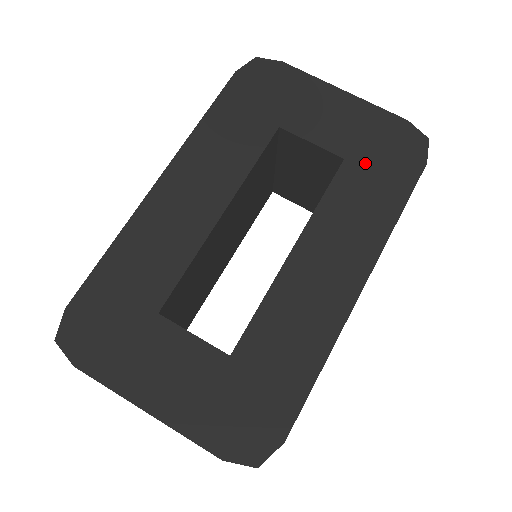
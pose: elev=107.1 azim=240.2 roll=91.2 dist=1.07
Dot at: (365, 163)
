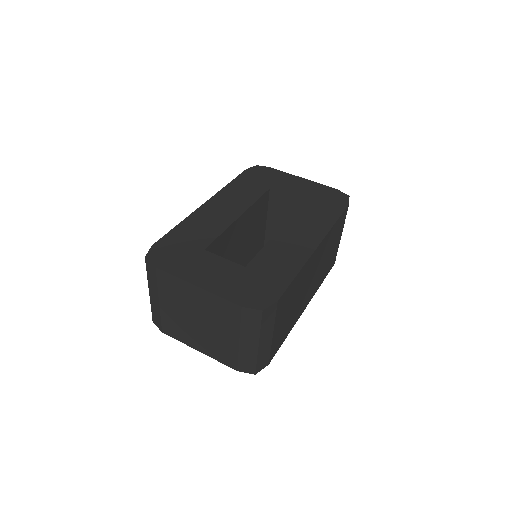
Dot at: (316, 202)
